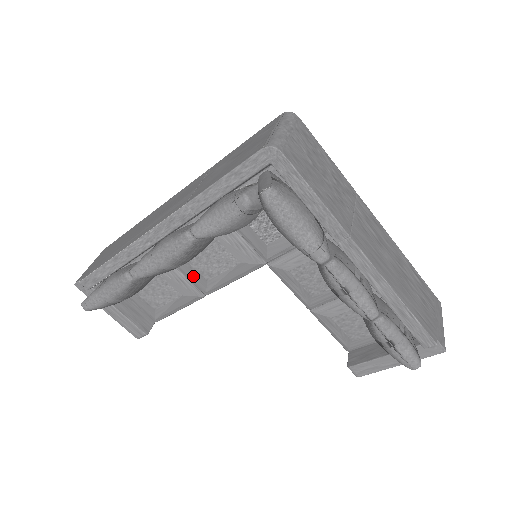
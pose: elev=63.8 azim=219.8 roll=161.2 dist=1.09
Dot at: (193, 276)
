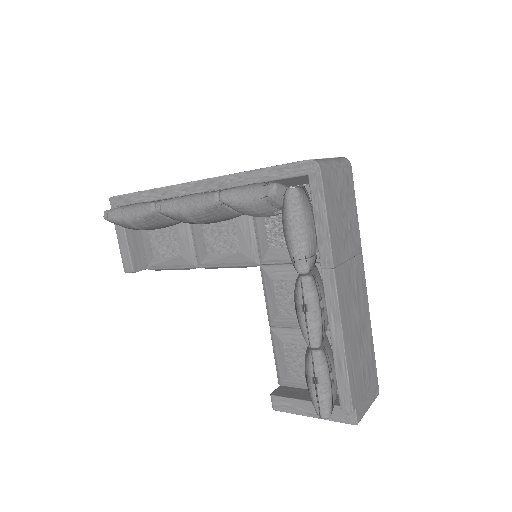
Dot at: (199, 244)
